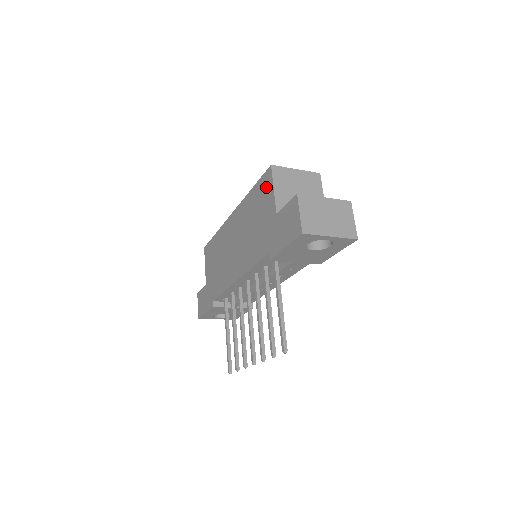
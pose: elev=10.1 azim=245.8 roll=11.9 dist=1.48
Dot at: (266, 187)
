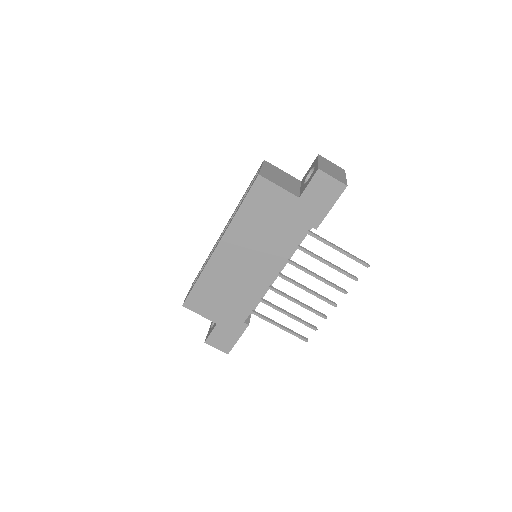
Dot at: (265, 192)
